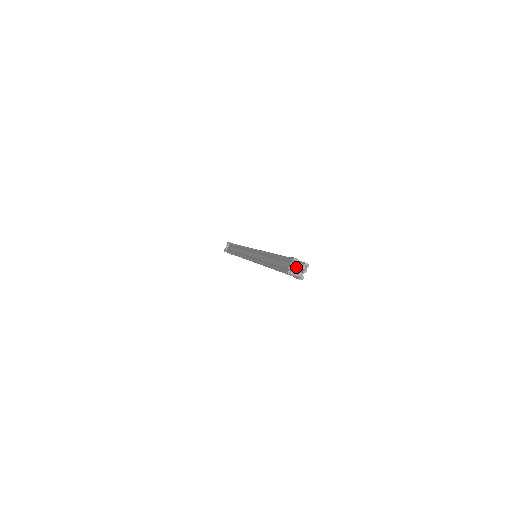
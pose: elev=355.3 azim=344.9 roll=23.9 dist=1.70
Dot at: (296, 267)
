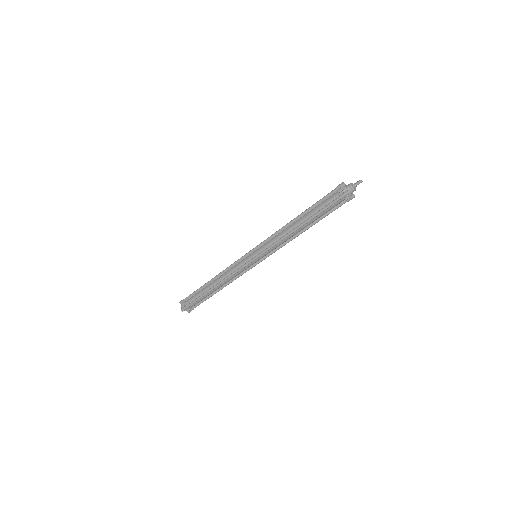
Dot at: (351, 184)
